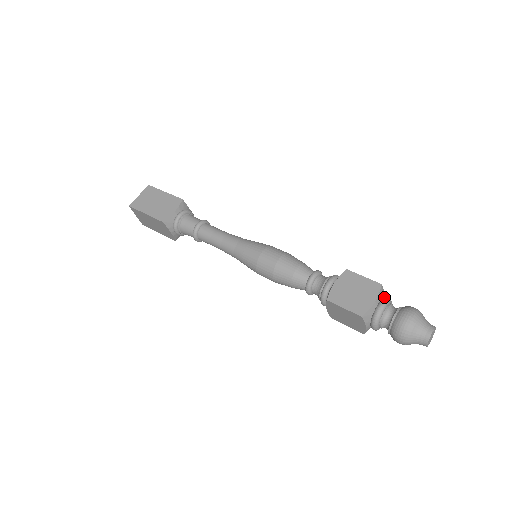
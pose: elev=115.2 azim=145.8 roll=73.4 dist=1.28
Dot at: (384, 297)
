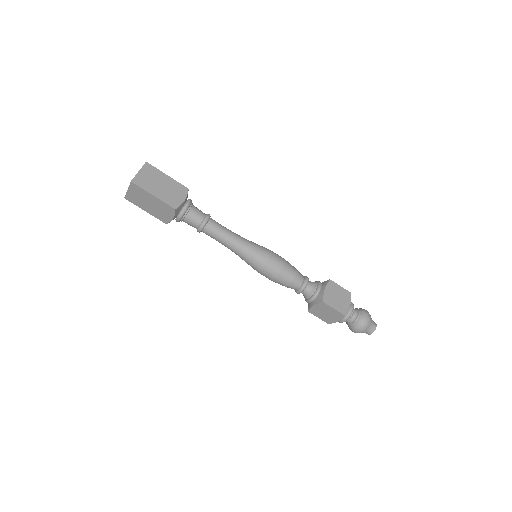
Dot at: occluded
